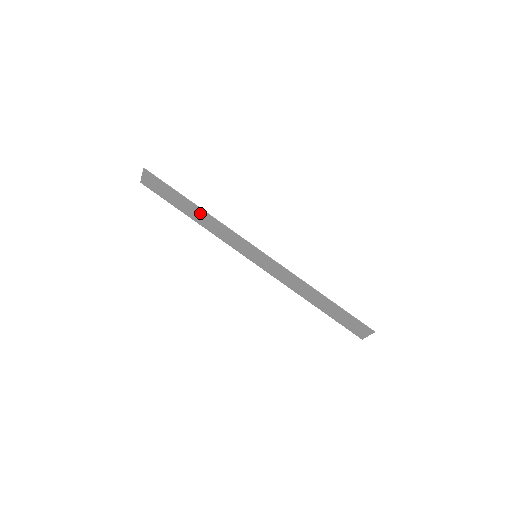
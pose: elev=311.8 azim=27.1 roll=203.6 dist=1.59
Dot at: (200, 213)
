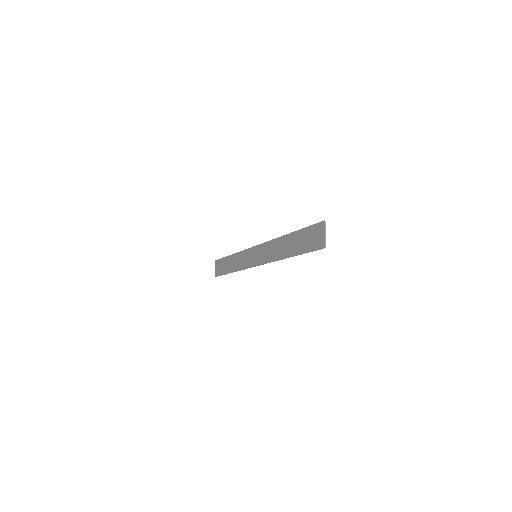
Dot at: (233, 259)
